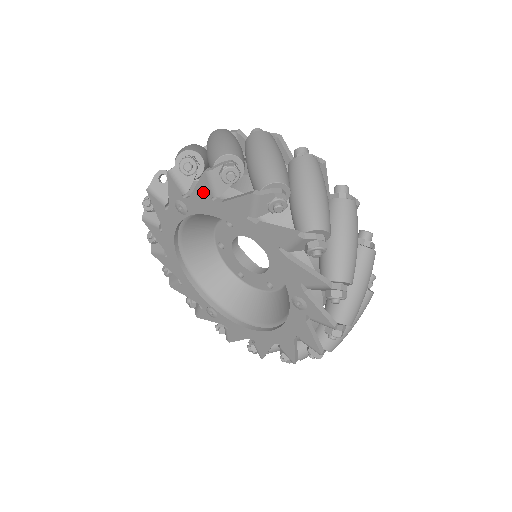
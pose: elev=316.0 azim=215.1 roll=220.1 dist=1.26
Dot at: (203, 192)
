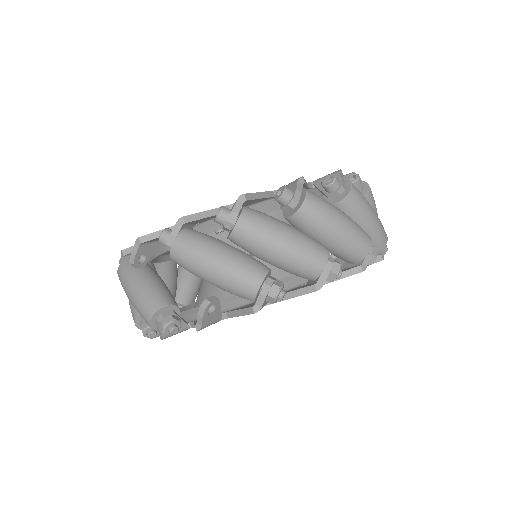
Dot at: occluded
